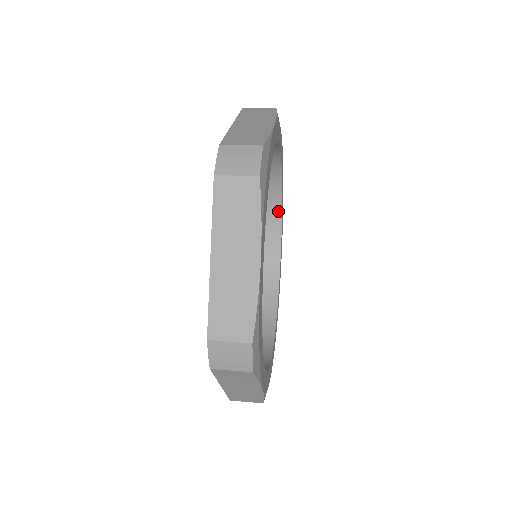
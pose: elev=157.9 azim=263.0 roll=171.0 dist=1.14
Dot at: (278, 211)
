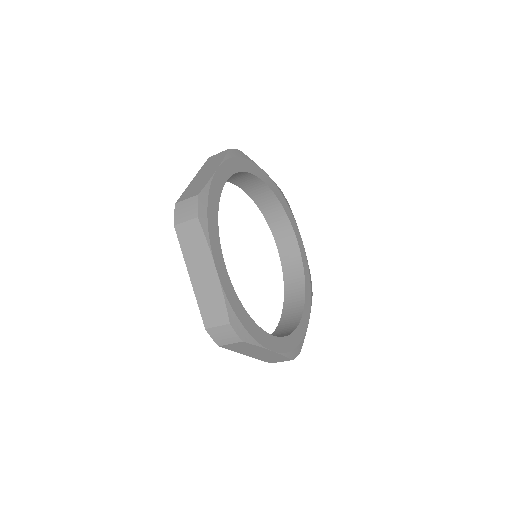
Dot at: (282, 210)
